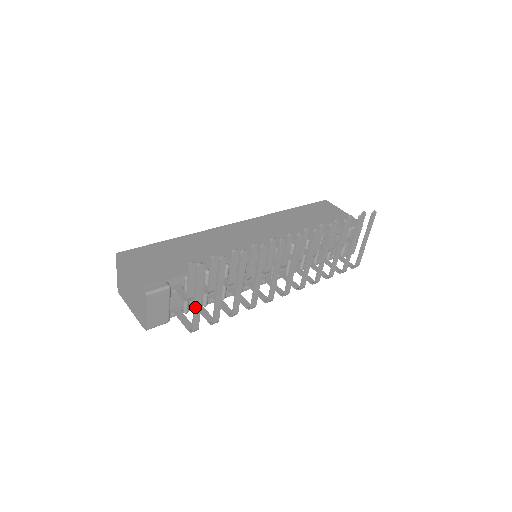
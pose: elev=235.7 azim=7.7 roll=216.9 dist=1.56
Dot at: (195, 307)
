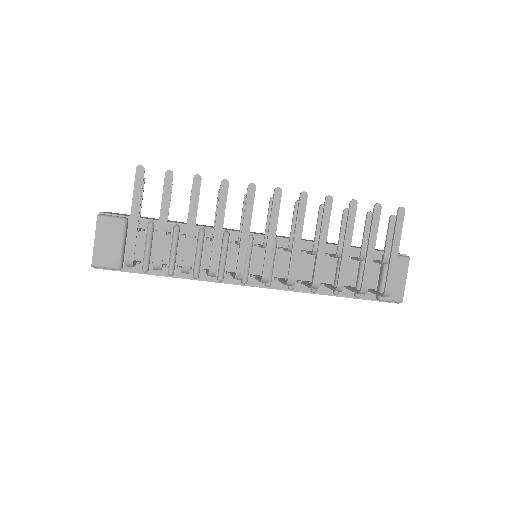
Dot at: (130, 224)
